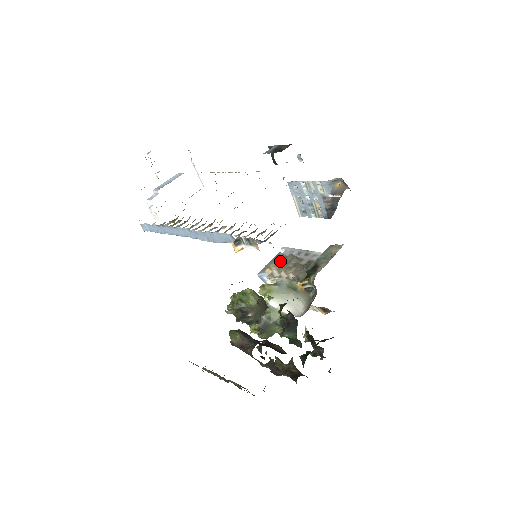
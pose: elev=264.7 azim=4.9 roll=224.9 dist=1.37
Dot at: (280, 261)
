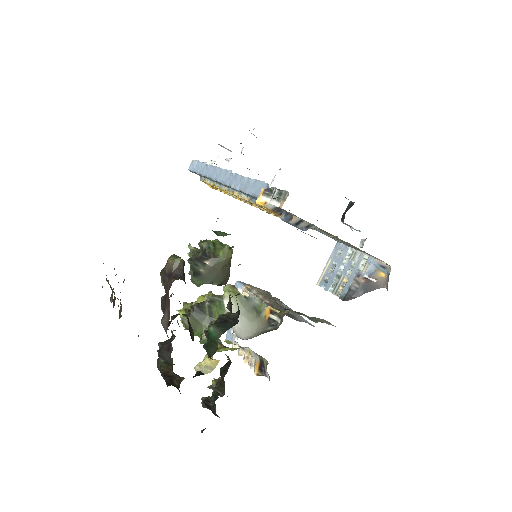
Dot at: (266, 293)
